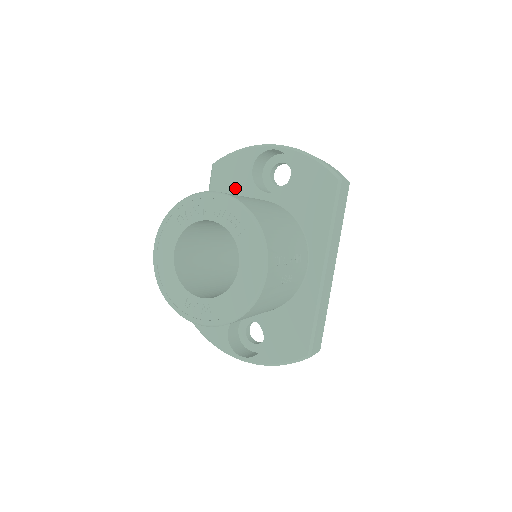
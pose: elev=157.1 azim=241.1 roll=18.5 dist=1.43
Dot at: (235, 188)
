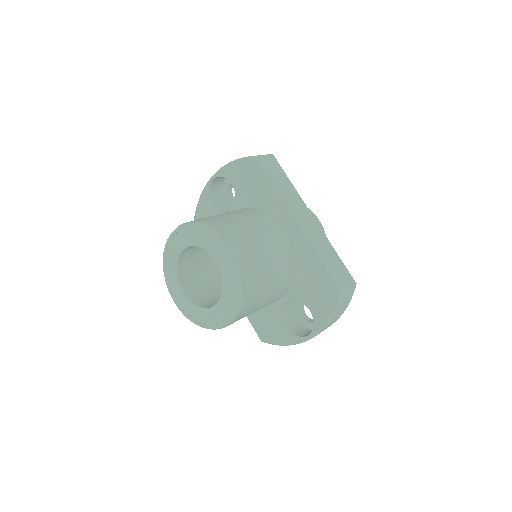
Dot at: occluded
